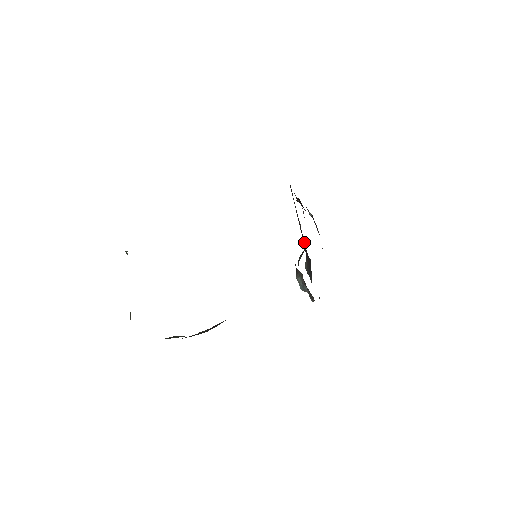
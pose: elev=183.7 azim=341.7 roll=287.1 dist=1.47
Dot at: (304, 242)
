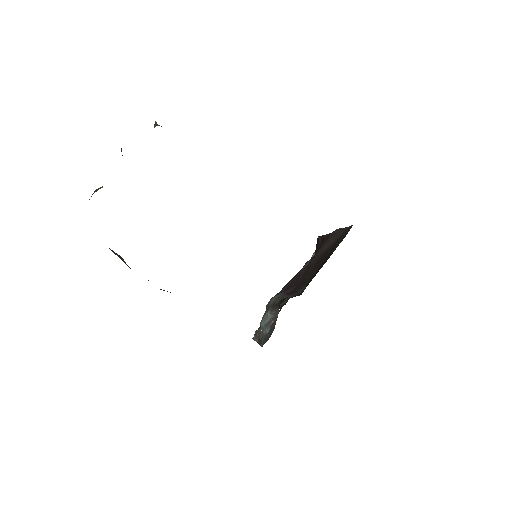
Dot at: (301, 286)
